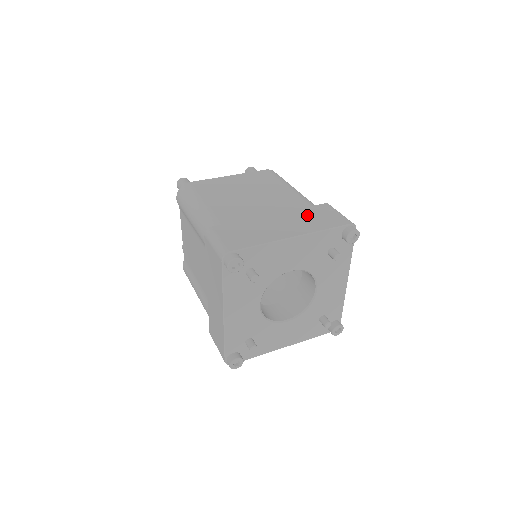
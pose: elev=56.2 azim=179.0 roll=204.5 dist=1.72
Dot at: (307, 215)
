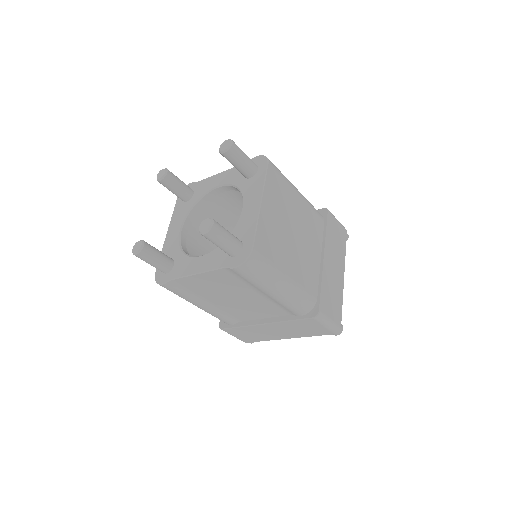
Dot at: (334, 241)
